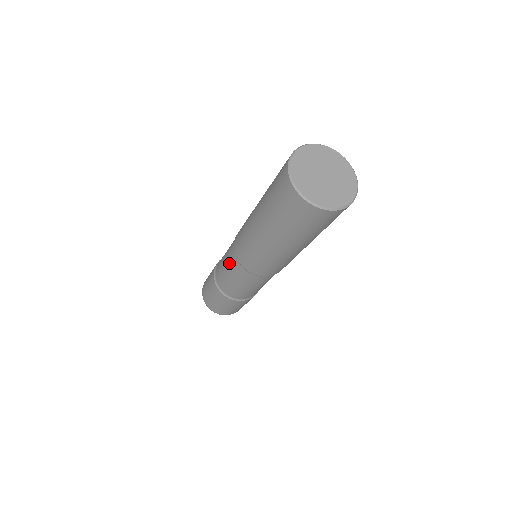
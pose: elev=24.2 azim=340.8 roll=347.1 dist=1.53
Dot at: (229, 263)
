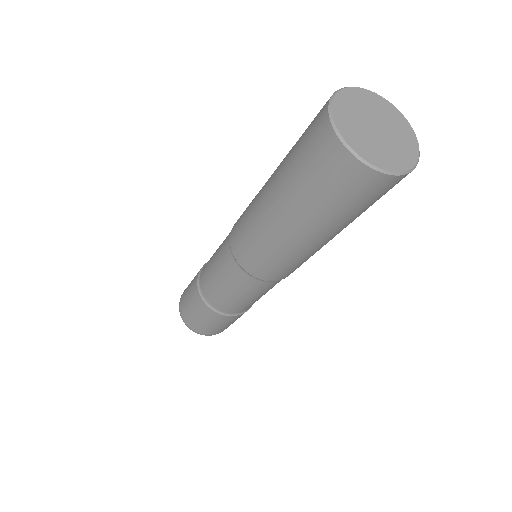
Dot at: (221, 262)
